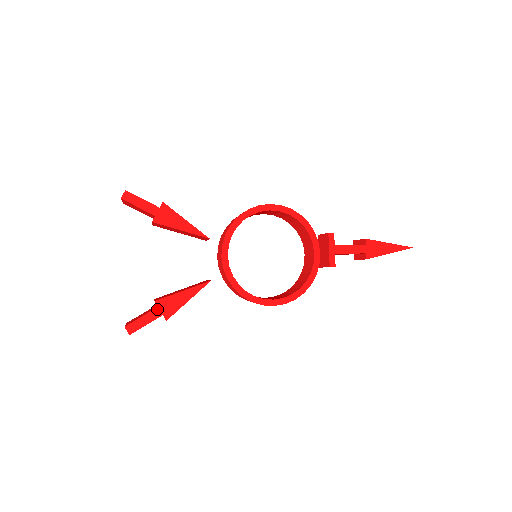
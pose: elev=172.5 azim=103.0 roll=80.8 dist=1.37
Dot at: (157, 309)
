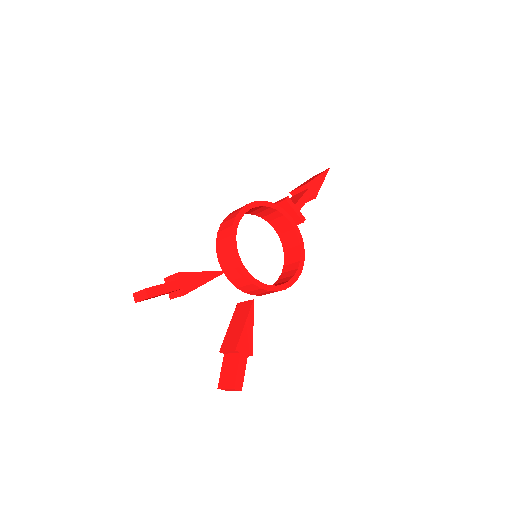
Dot at: (241, 354)
